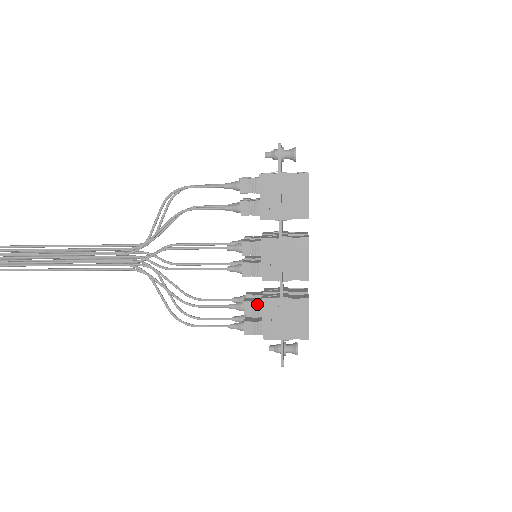
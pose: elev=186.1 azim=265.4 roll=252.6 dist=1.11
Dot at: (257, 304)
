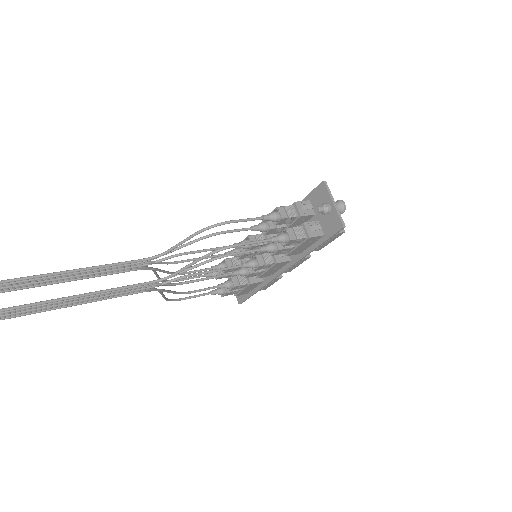
Dot at: (244, 285)
